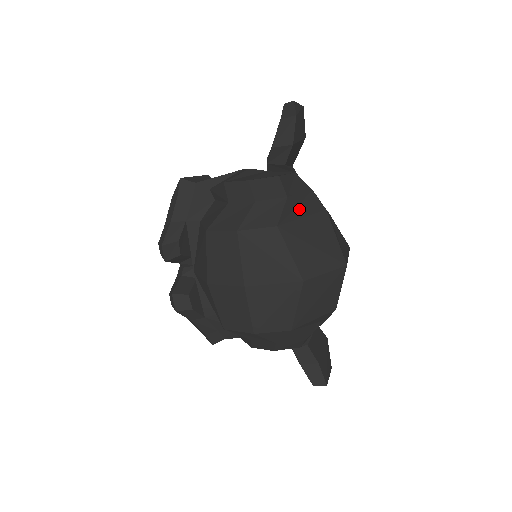
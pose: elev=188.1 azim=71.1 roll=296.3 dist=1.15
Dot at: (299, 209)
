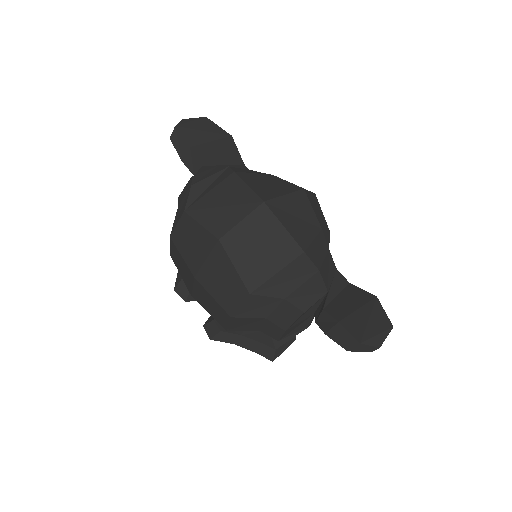
Dot at: (209, 188)
